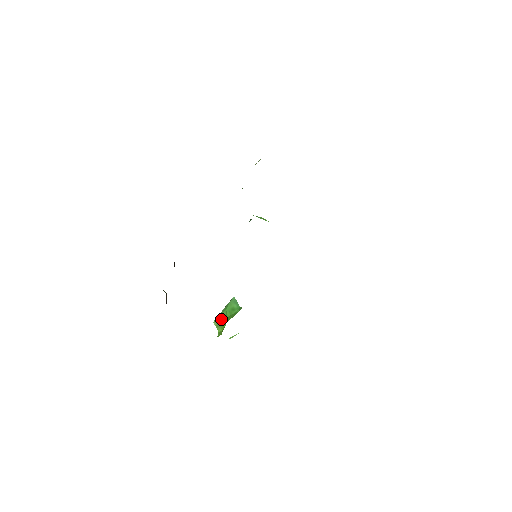
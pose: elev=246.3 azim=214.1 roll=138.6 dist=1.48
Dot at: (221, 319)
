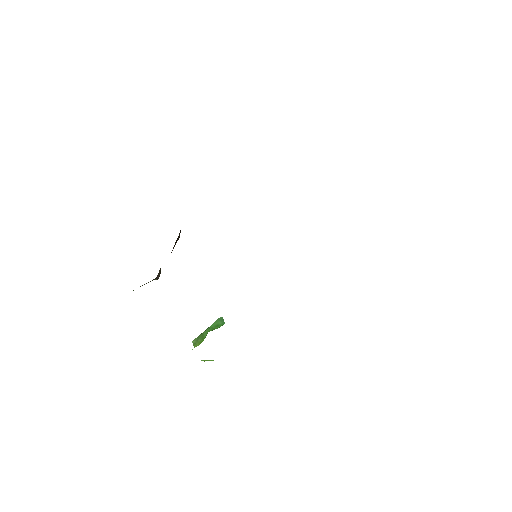
Dot at: (201, 336)
